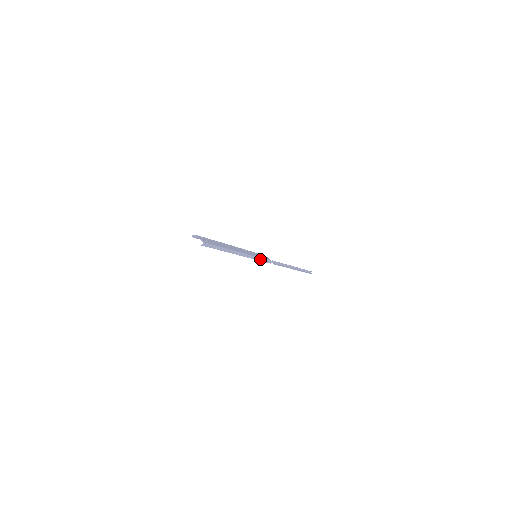
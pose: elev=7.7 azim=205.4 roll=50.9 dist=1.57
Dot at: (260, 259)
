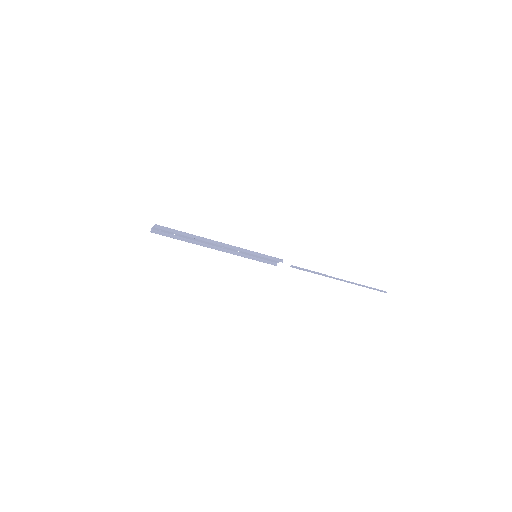
Dot at: (259, 254)
